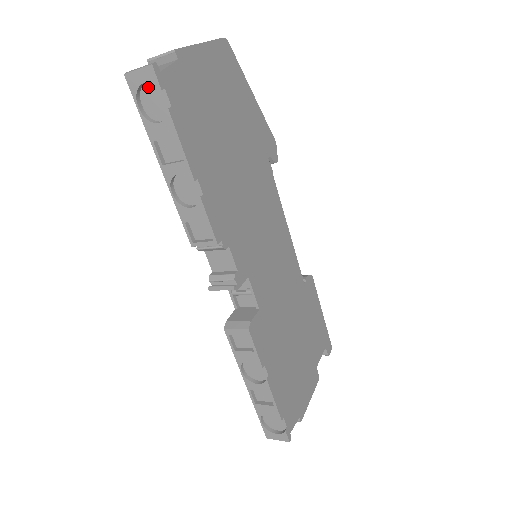
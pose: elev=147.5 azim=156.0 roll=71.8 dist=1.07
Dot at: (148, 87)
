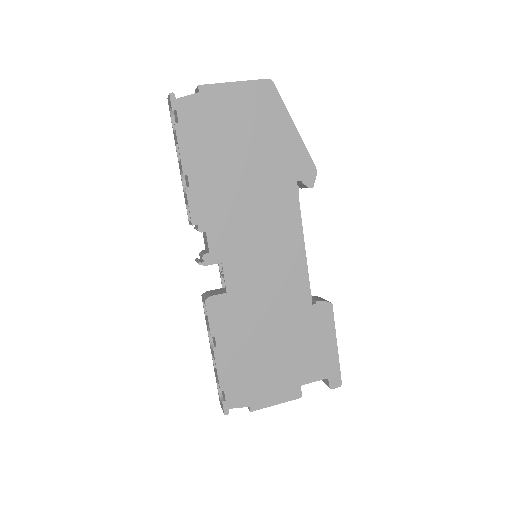
Dot at: occluded
